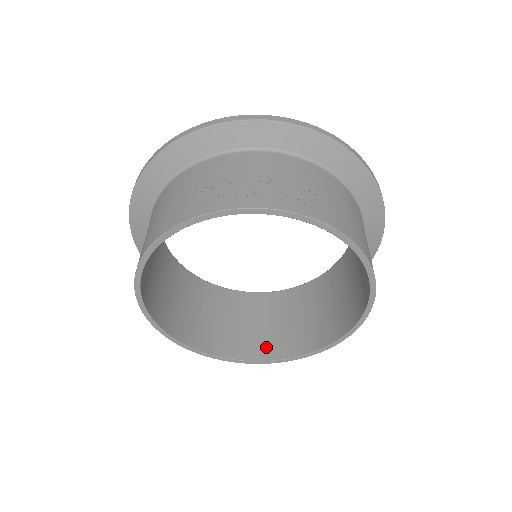
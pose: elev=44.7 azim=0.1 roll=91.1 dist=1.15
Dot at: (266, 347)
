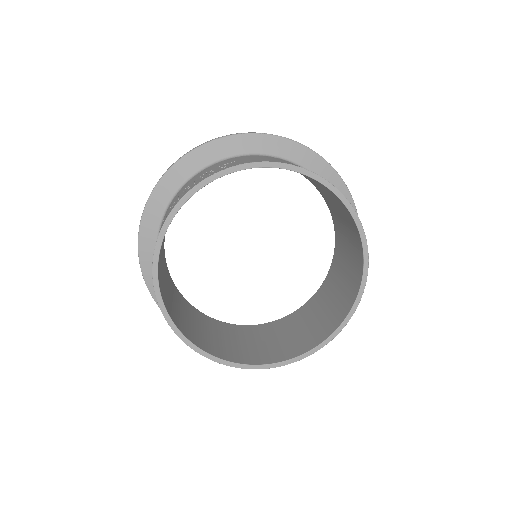
Dot at: (326, 327)
